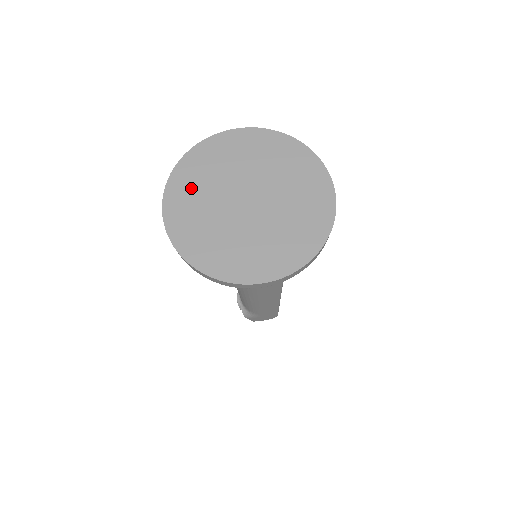
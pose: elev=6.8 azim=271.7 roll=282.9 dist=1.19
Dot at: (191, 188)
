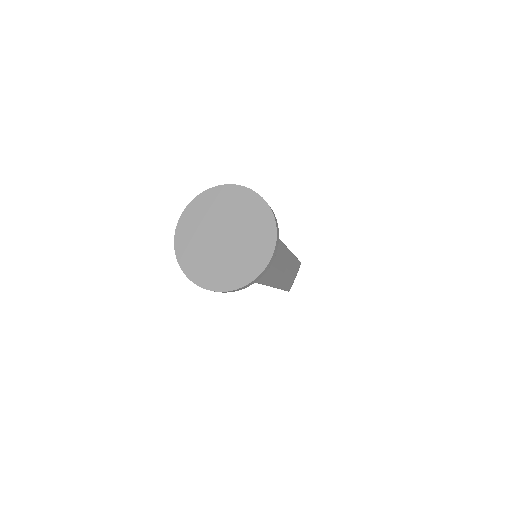
Dot at: (197, 216)
